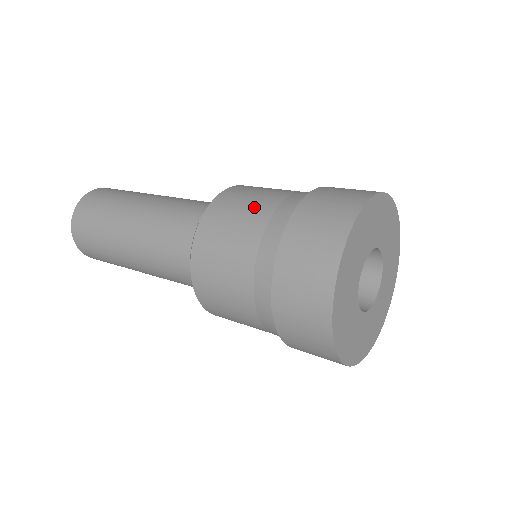
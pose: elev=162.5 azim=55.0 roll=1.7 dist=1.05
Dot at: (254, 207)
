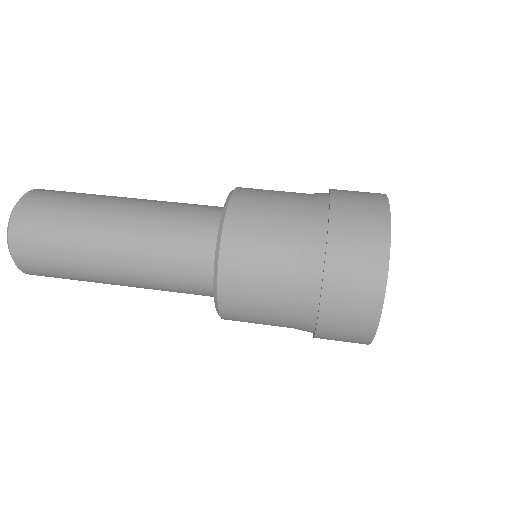
Dot at: (275, 248)
